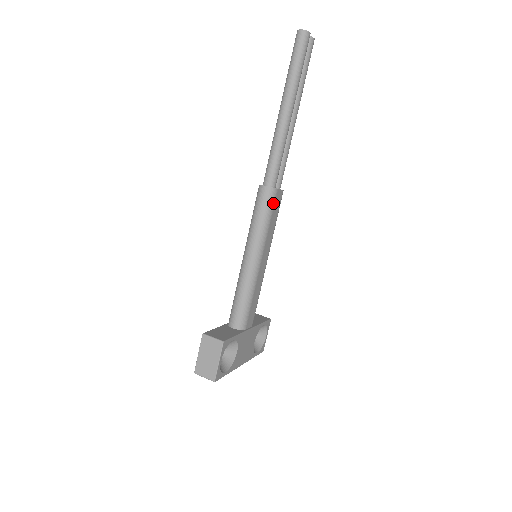
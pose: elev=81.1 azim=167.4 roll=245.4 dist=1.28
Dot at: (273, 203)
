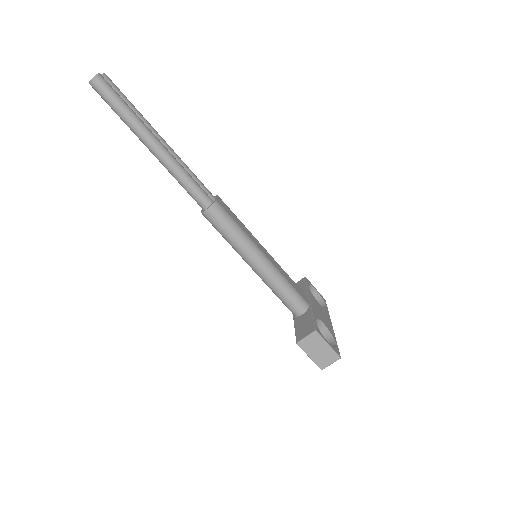
Dot at: (225, 212)
